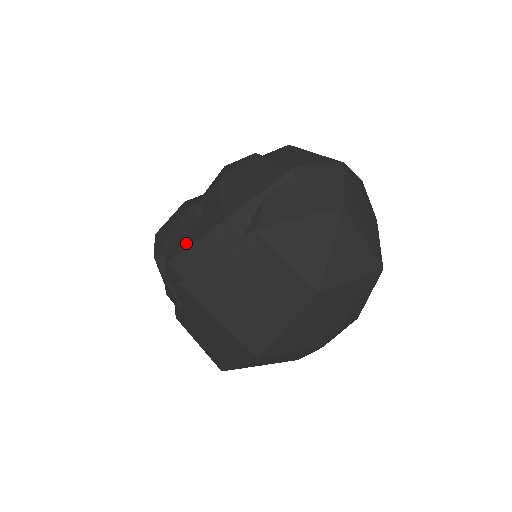
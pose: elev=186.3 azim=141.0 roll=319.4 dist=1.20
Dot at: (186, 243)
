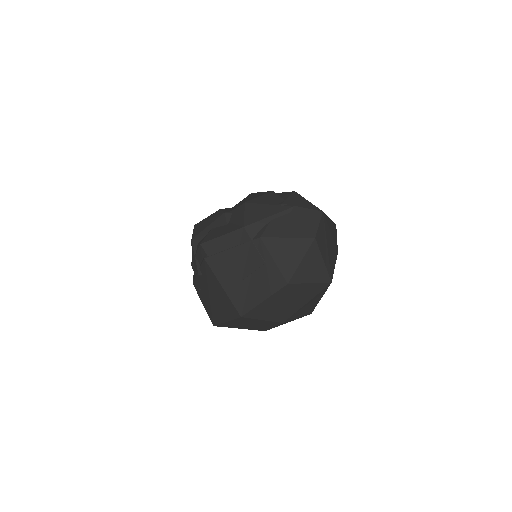
Dot at: (216, 235)
